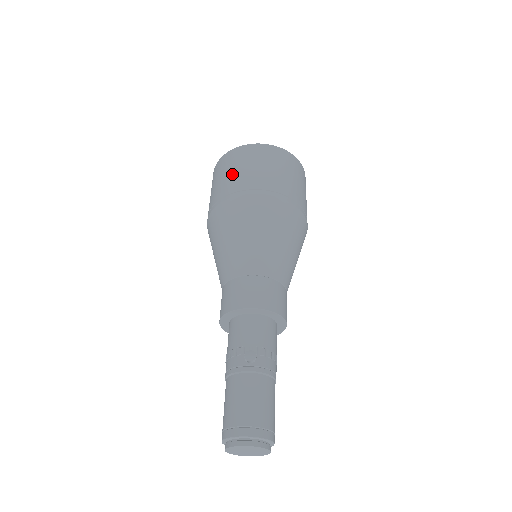
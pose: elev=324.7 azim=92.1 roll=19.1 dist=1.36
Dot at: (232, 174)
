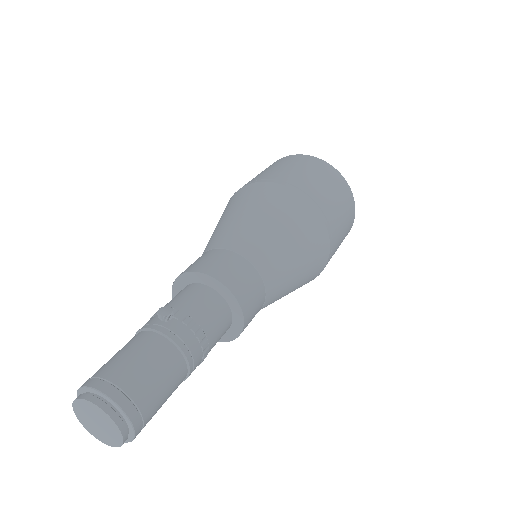
Dot at: (264, 171)
